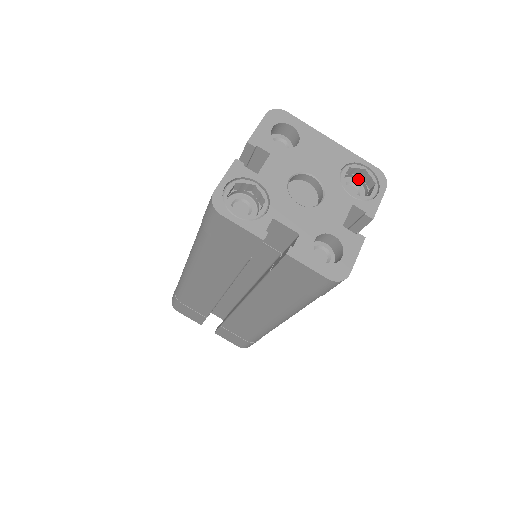
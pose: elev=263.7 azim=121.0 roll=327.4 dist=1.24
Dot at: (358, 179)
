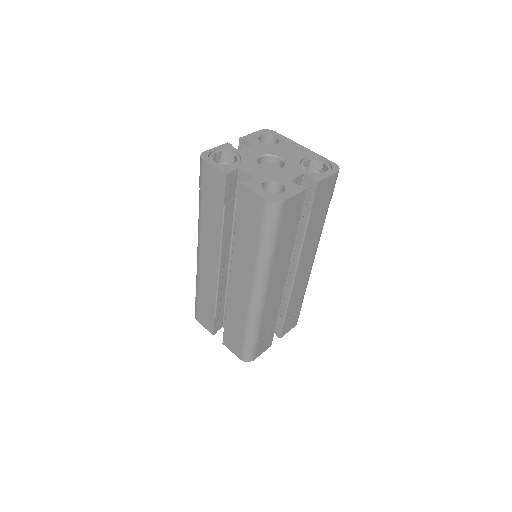
Dot at: (321, 172)
